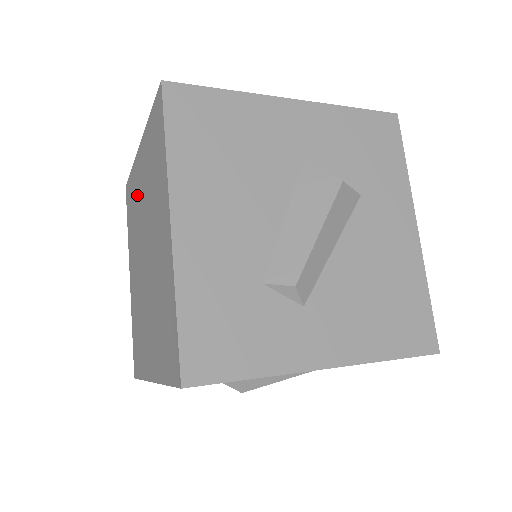
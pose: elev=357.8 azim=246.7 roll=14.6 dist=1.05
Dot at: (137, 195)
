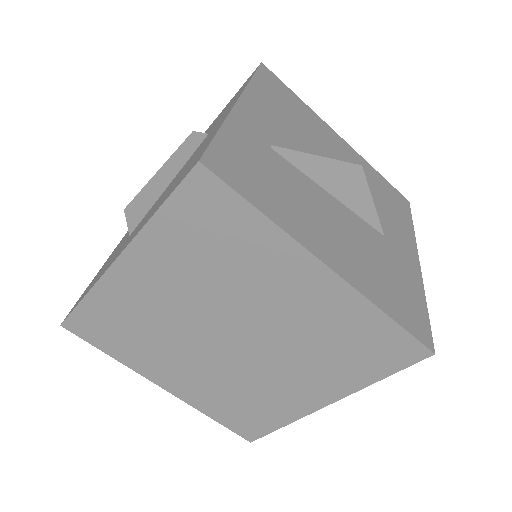
Dot at: (262, 277)
